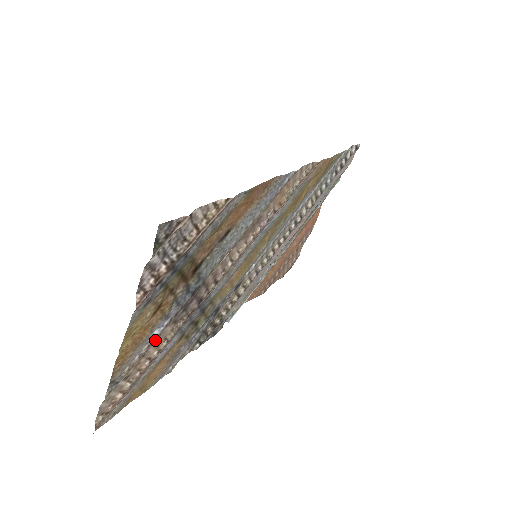
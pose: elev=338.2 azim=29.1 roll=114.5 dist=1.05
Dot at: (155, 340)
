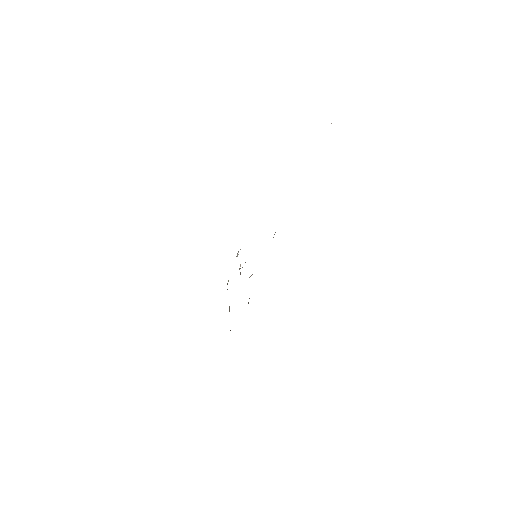
Dot at: occluded
